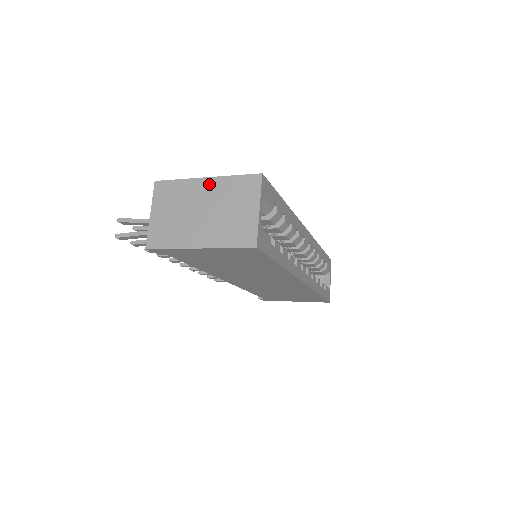
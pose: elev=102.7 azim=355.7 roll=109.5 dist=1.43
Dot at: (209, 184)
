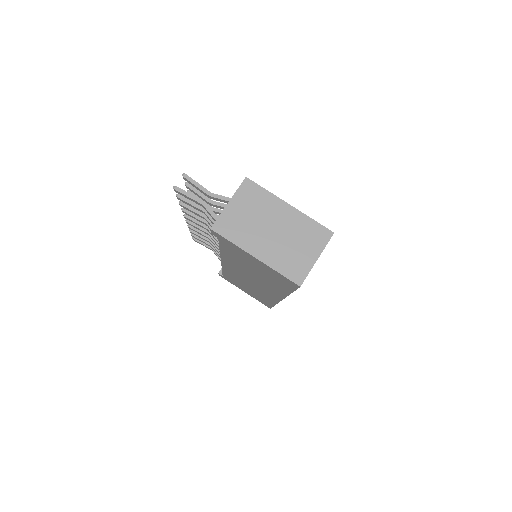
Dot at: (290, 212)
